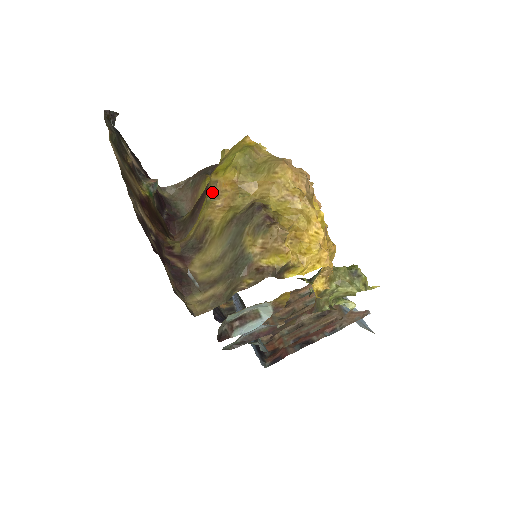
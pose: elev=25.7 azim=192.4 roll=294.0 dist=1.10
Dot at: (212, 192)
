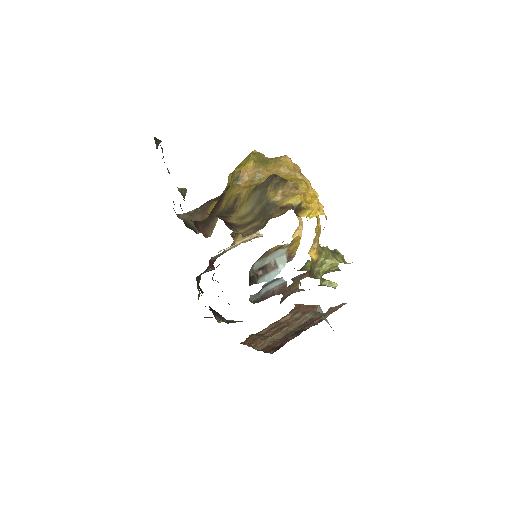
Dot at: (237, 178)
